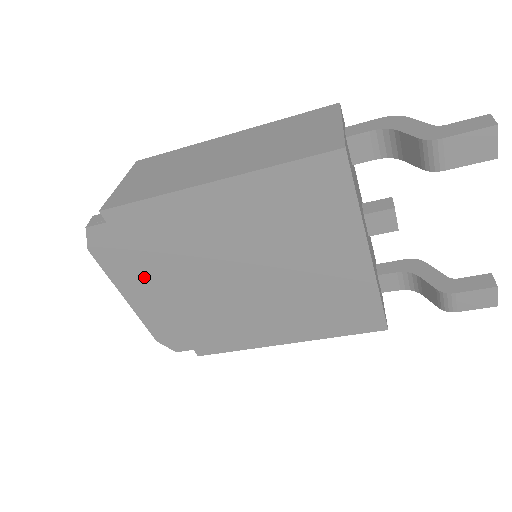
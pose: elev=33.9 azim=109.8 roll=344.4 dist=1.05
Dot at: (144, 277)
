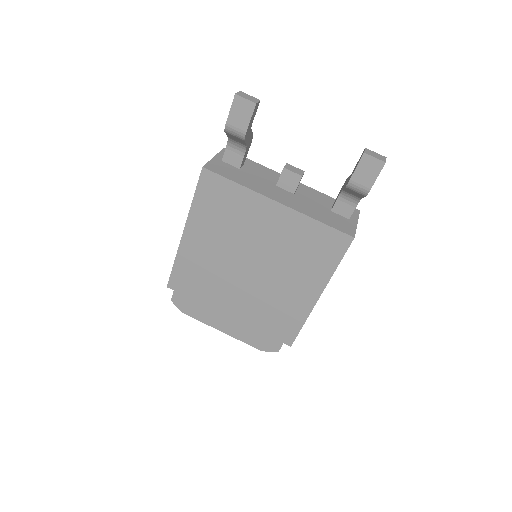
Dot at: (214, 310)
